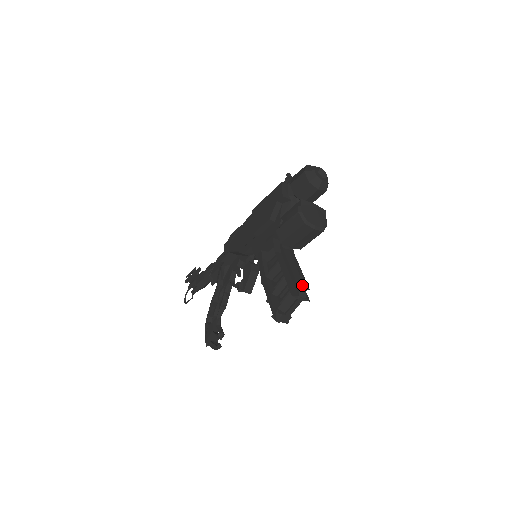
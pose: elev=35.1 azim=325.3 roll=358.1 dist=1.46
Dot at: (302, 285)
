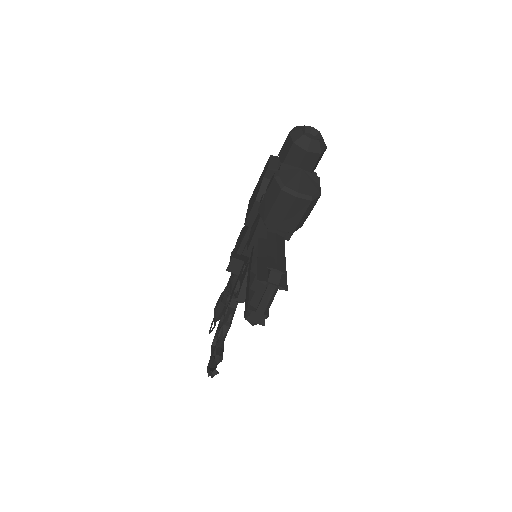
Dot at: (274, 267)
